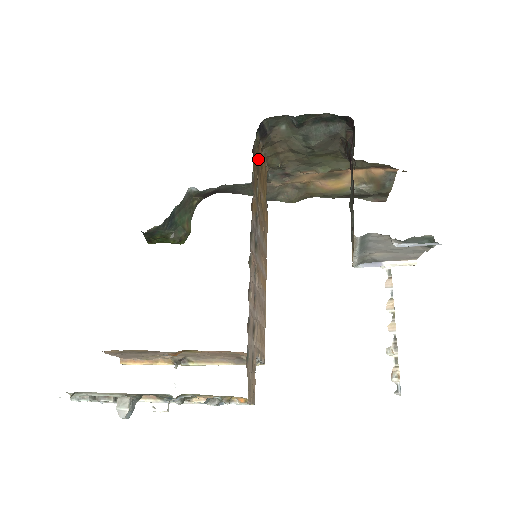
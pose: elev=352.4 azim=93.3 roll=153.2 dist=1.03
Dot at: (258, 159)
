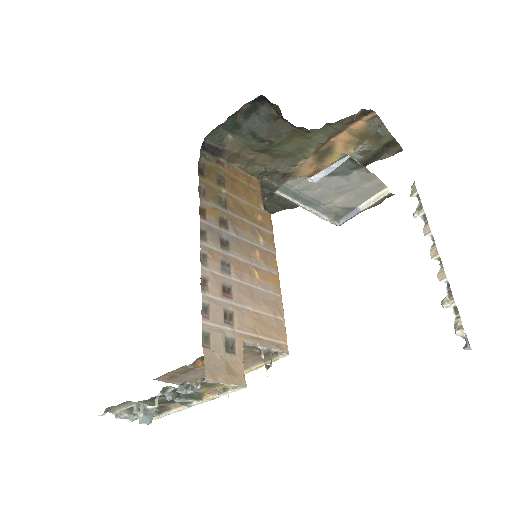
Dot at: (221, 173)
